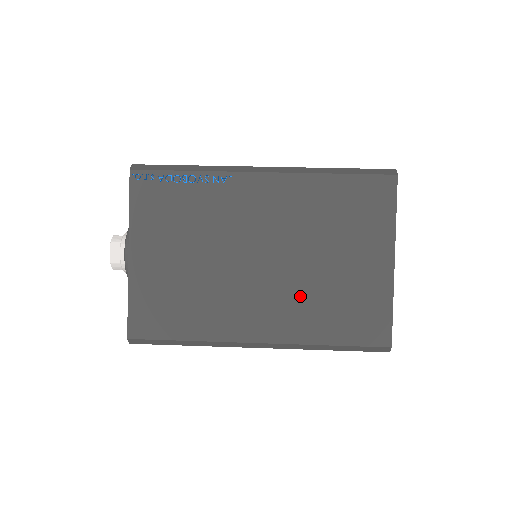
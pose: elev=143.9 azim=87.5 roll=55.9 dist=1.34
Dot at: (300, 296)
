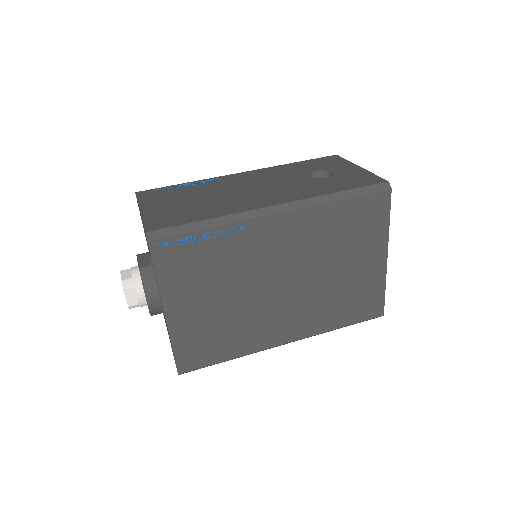
Dot at: (317, 302)
